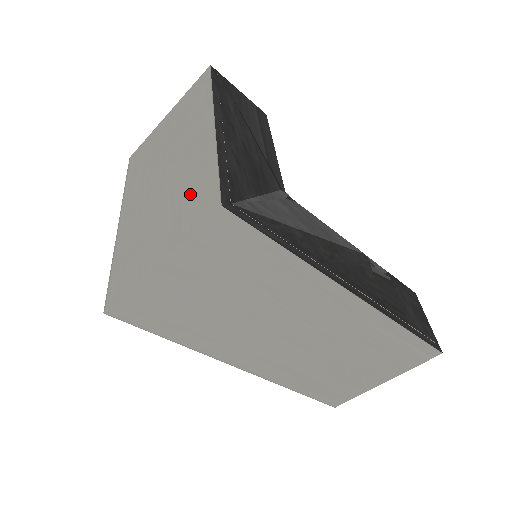
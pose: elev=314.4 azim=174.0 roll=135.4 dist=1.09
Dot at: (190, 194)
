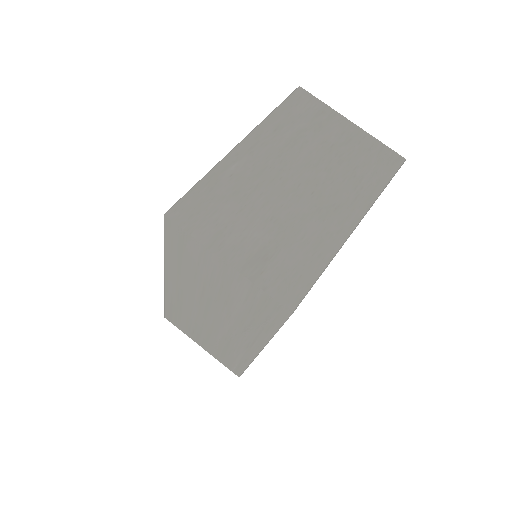
Dot at: (291, 255)
